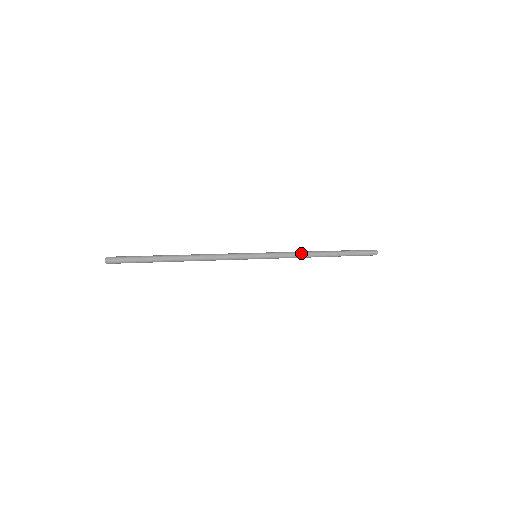
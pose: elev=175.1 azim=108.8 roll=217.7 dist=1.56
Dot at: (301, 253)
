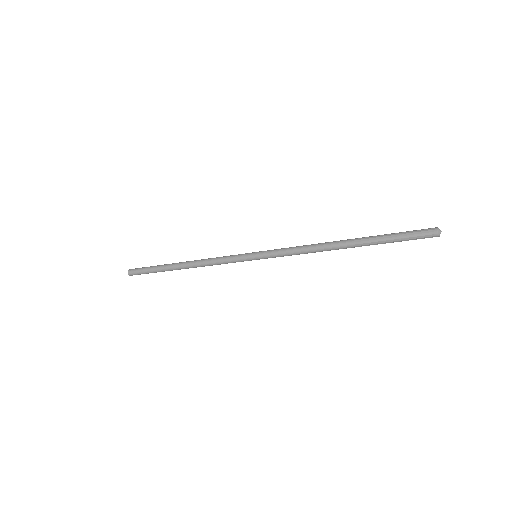
Dot at: (309, 245)
